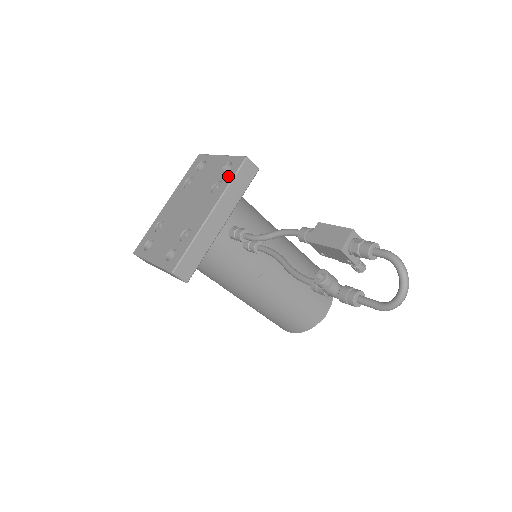
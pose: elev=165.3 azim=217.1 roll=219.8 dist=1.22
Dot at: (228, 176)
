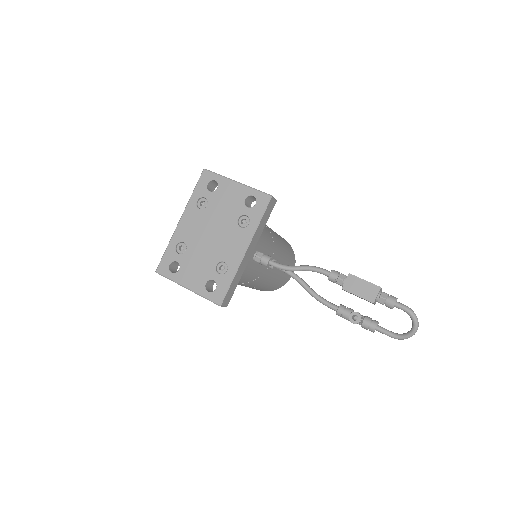
Dot at: (255, 213)
